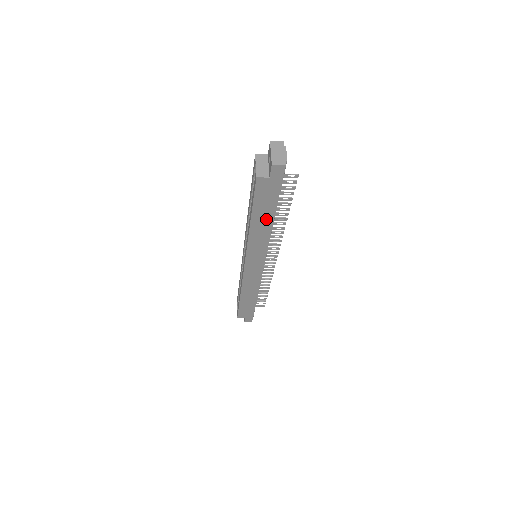
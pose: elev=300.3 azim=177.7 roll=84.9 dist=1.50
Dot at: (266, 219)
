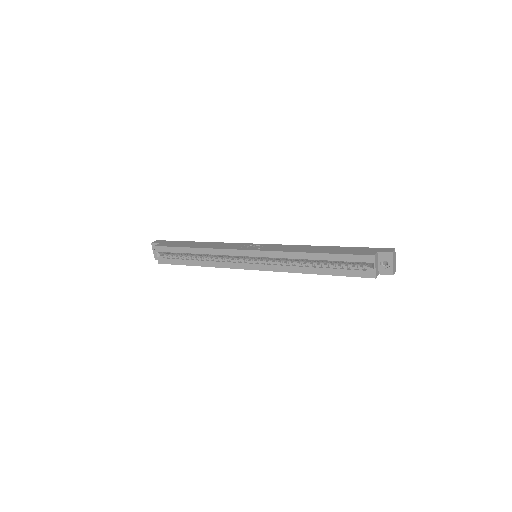
Dot at: occluded
